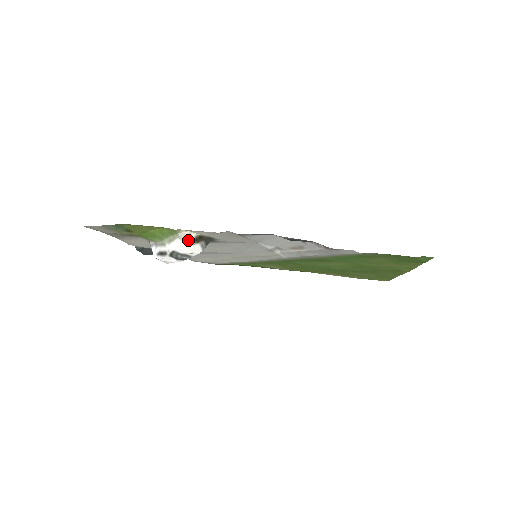
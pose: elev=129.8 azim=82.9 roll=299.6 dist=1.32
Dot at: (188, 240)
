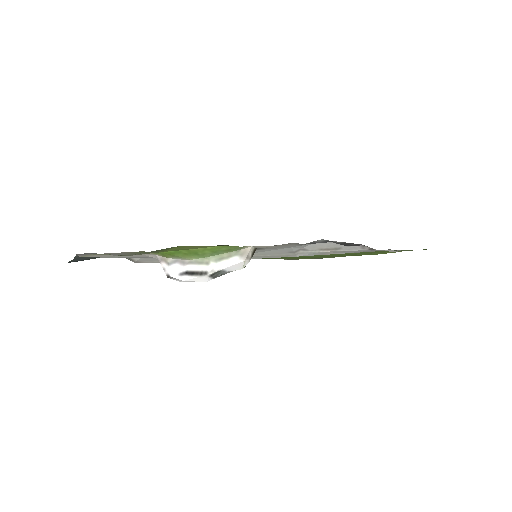
Dot at: (248, 257)
